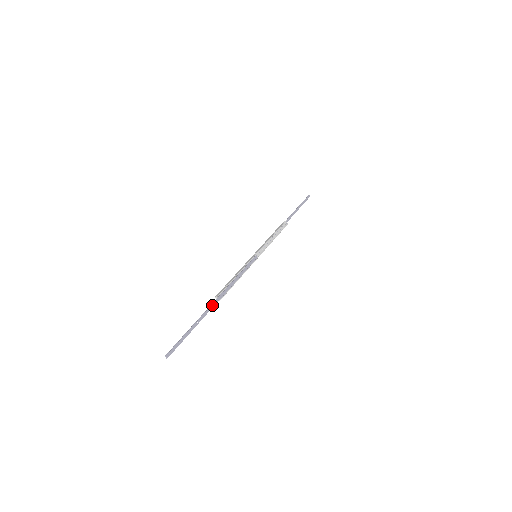
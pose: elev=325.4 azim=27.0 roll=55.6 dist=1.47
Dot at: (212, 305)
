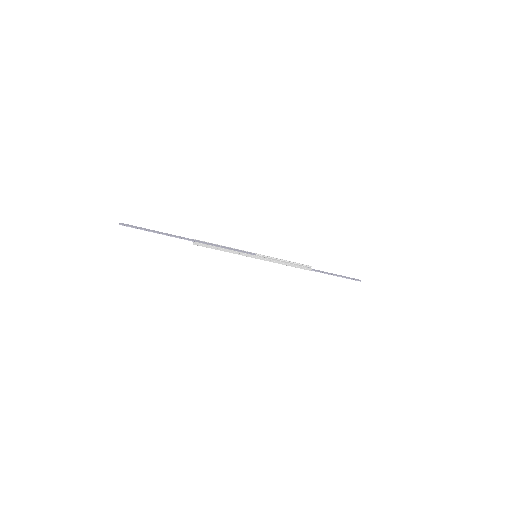
Dot at: (184, 238)
